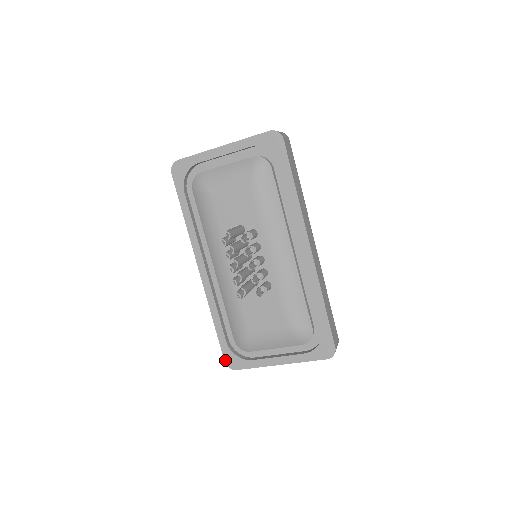
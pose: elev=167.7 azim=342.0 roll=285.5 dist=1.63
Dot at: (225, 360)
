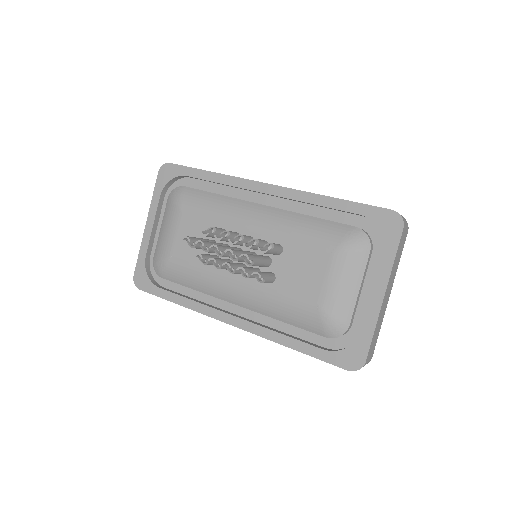
Dot at: (345, 368)
